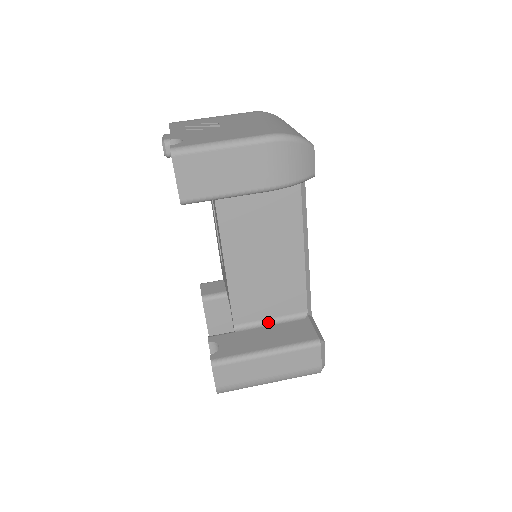
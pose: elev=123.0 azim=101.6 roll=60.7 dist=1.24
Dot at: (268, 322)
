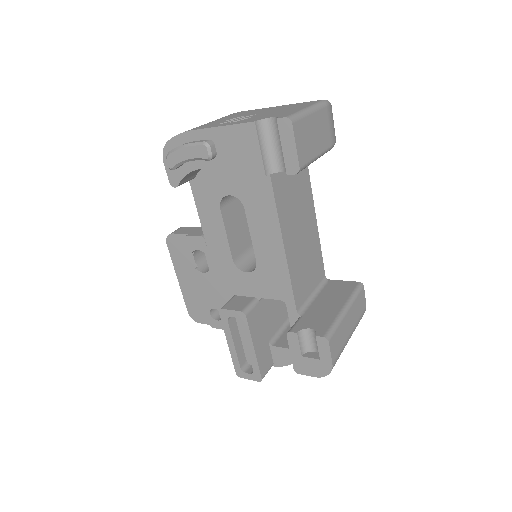
Dot at: (312, 297)
